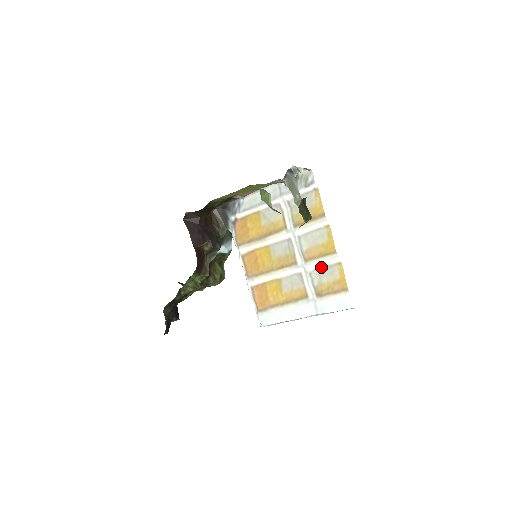
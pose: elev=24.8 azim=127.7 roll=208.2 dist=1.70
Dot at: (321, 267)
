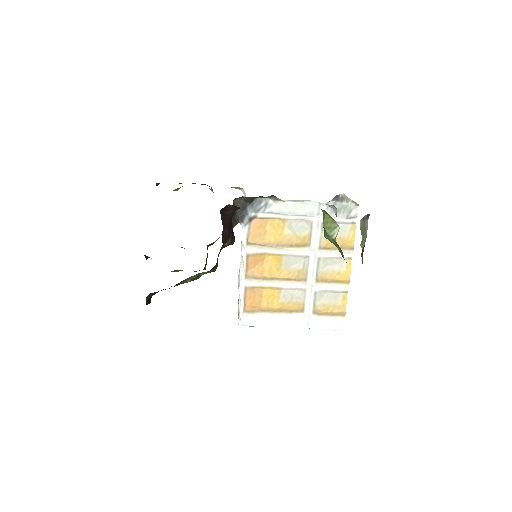
Dot at: (328, 290)
